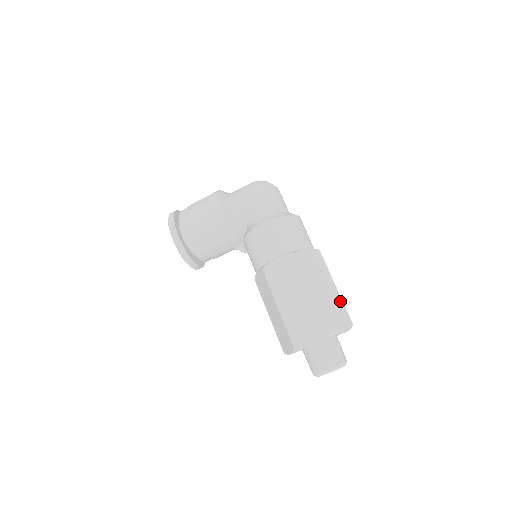
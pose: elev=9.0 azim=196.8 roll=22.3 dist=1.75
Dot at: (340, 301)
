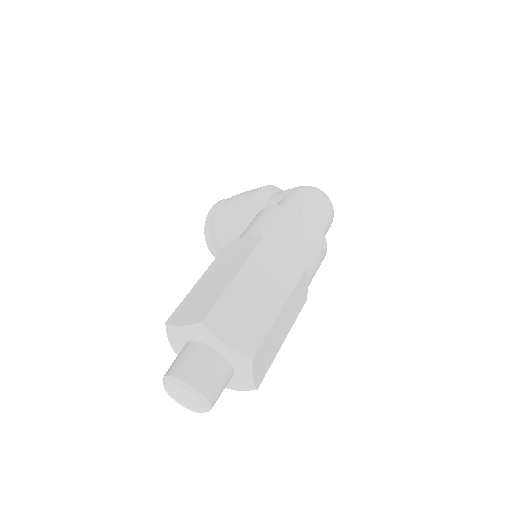
Dot at: (267, 323)
